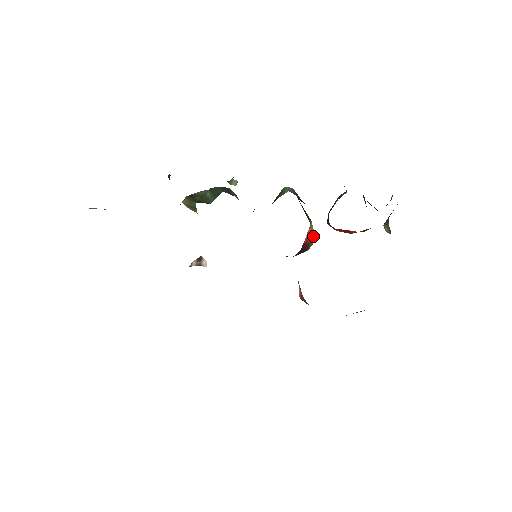
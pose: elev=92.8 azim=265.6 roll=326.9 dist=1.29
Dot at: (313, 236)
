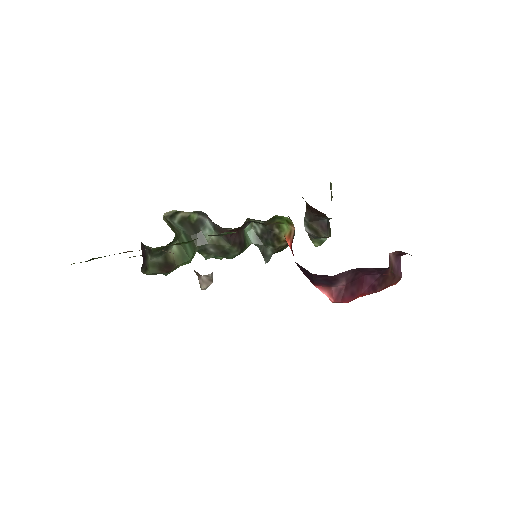
Dot at: (291, 230)
